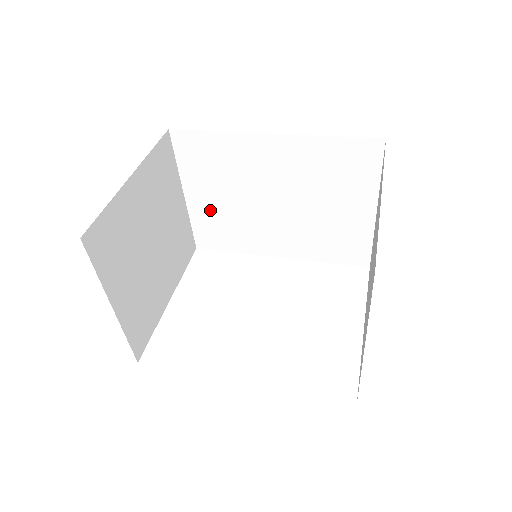
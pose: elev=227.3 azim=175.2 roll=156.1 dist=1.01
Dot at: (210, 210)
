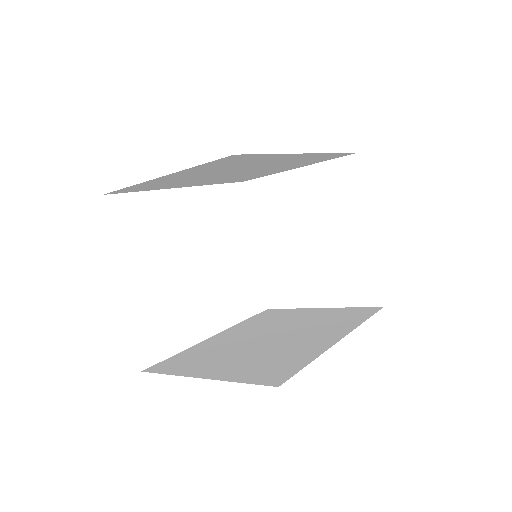
Dot at: (170, 180)
